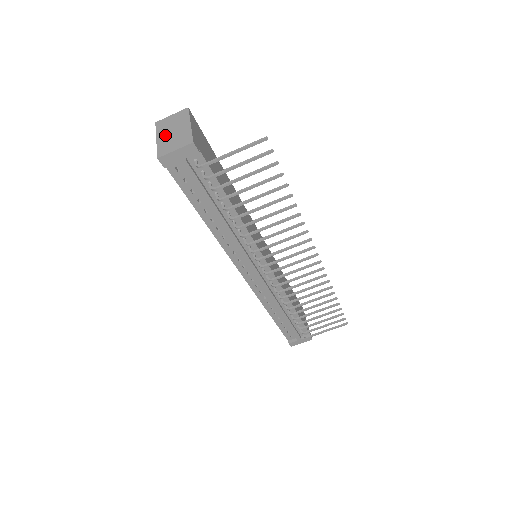
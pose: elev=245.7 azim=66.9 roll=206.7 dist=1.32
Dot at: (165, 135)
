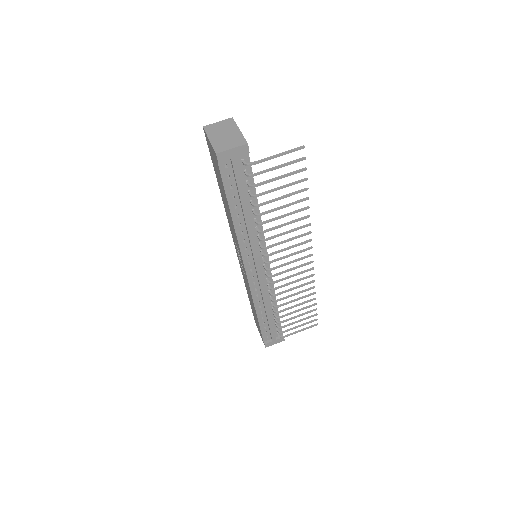
Dot at: (217, 137)
